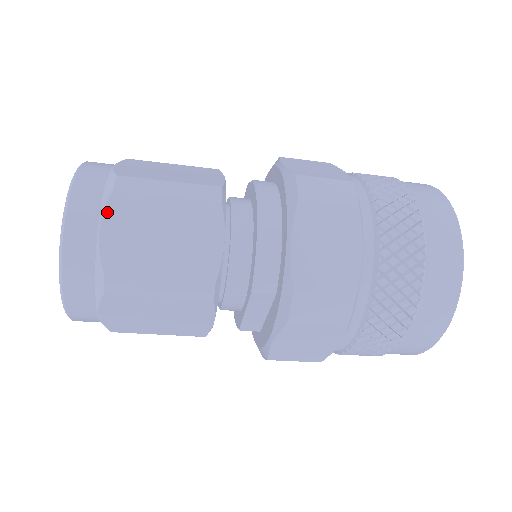
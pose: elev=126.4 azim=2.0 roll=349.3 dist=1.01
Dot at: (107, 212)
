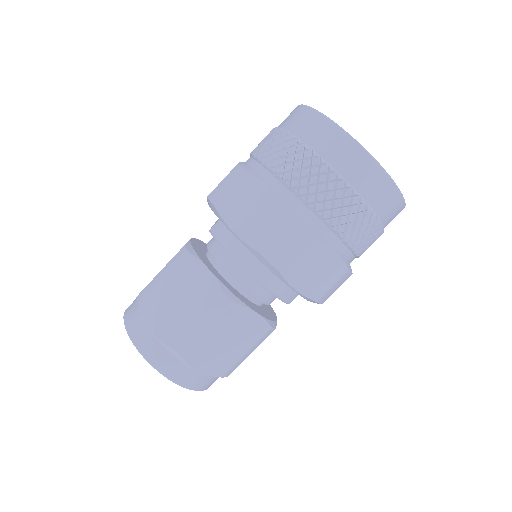
Dot at: (192, 365)
